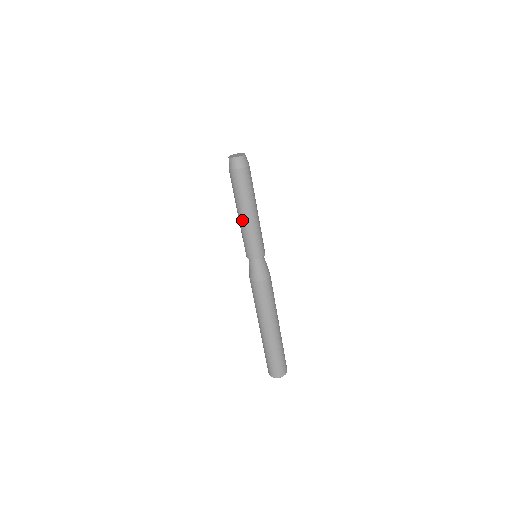
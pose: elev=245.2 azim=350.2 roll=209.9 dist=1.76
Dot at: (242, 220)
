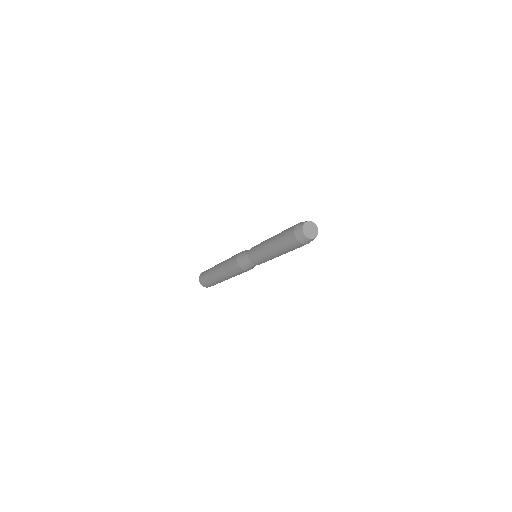
Dot at: (269, 252)
